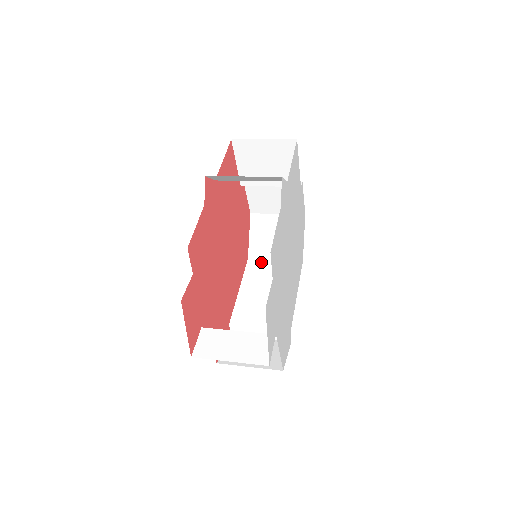
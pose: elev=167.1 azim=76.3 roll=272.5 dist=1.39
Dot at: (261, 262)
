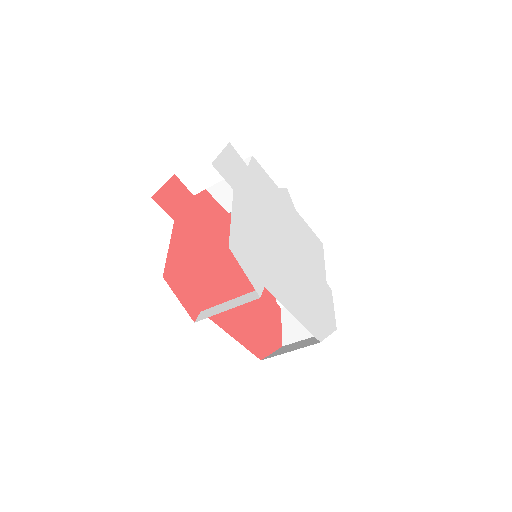
Dot at: occluded
